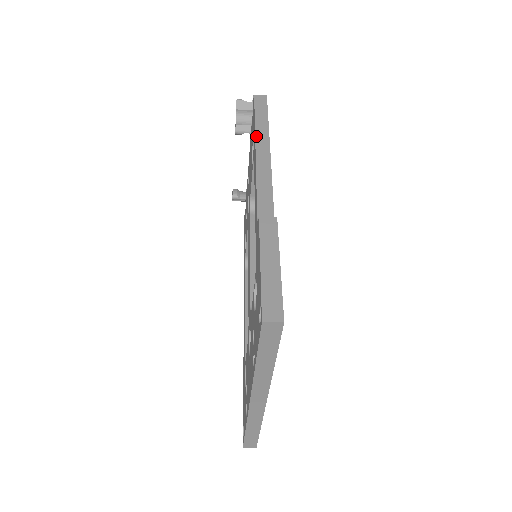
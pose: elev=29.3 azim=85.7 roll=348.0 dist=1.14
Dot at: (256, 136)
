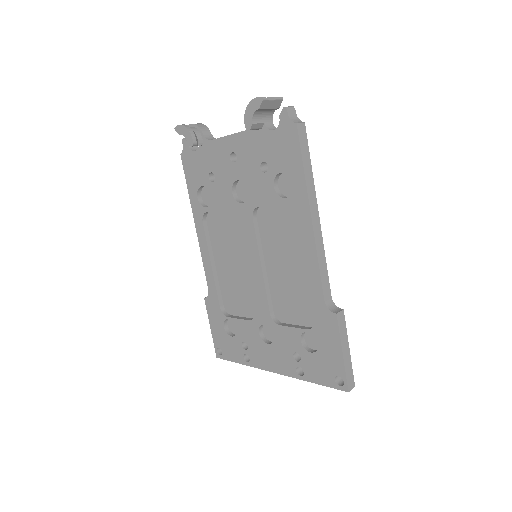
Dot at: (309, 199)
